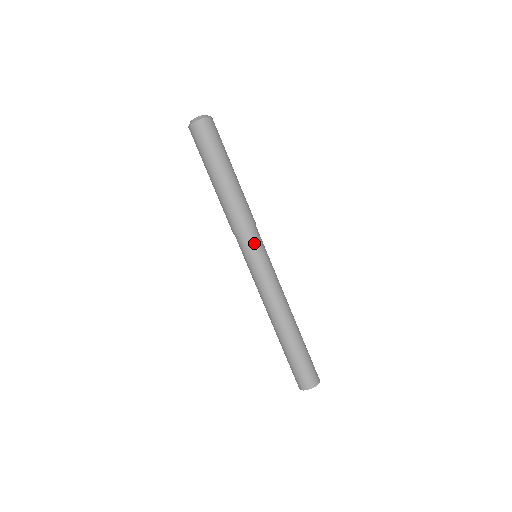
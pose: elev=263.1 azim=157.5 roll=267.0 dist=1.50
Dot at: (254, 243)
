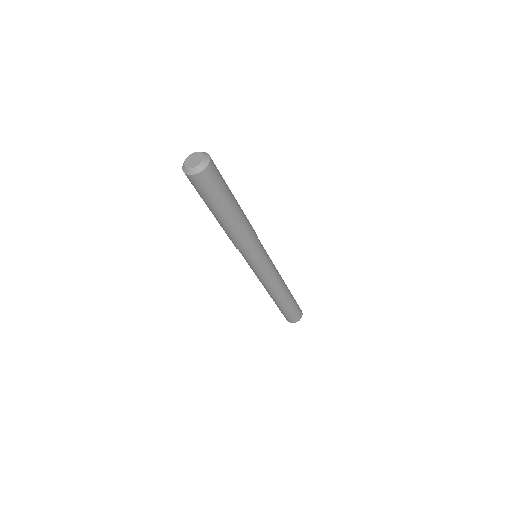
Dot at: (245, 258)
